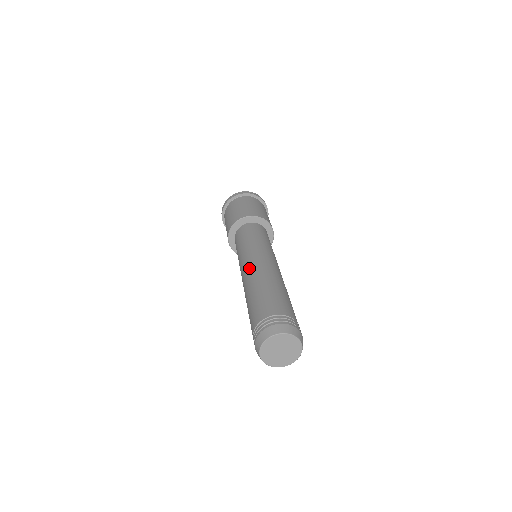
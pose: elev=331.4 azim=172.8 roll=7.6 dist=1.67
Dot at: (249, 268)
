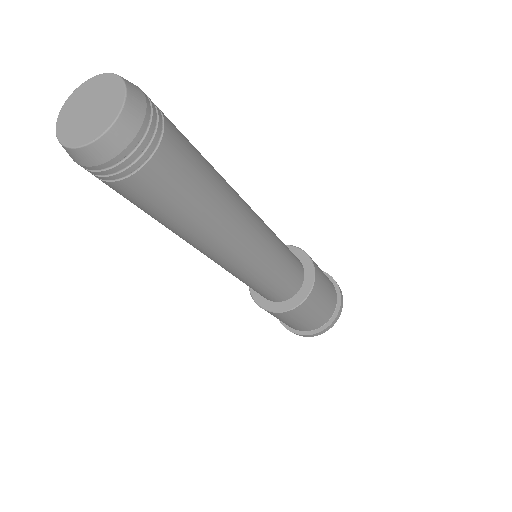
Dot at: occluded
